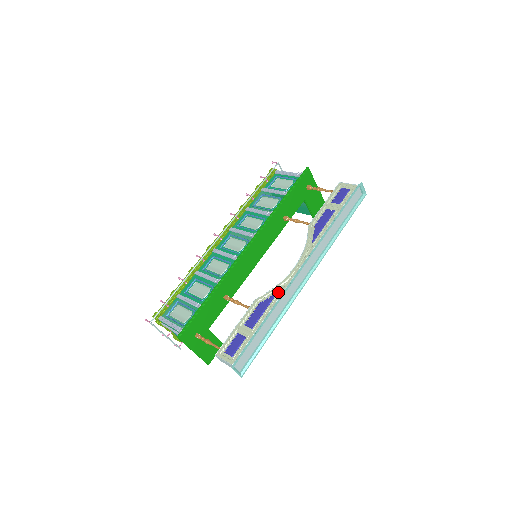
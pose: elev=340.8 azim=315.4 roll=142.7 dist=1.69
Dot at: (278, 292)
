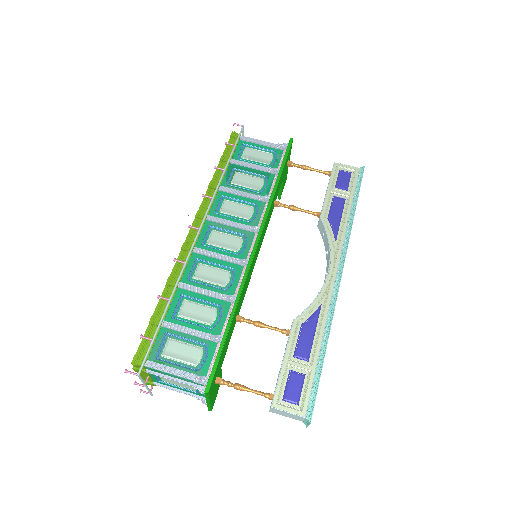
Dot at: (321, 307)
